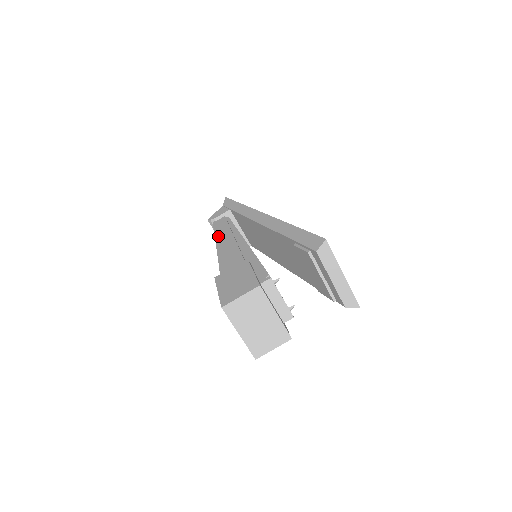
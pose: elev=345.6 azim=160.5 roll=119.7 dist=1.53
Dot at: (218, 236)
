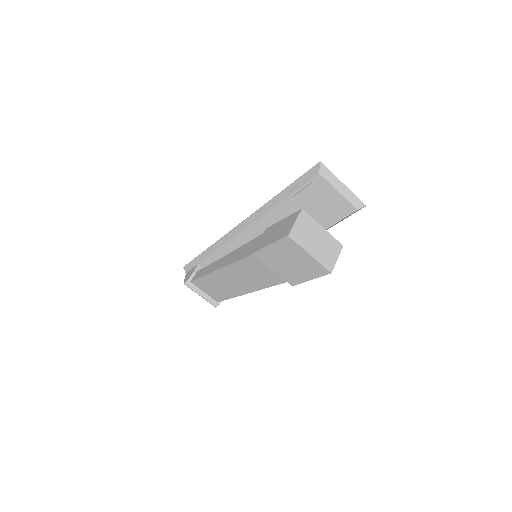
Dot at: (211, 270)
